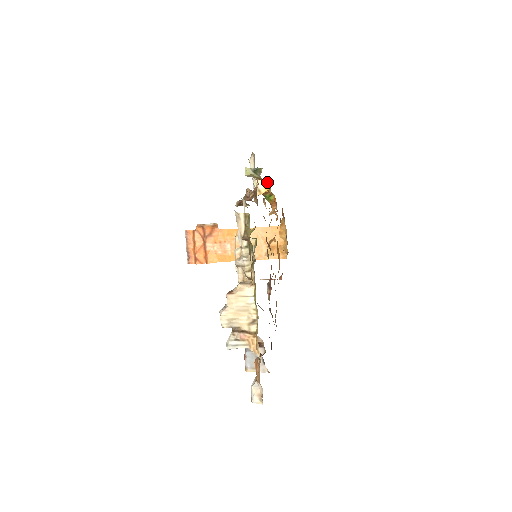
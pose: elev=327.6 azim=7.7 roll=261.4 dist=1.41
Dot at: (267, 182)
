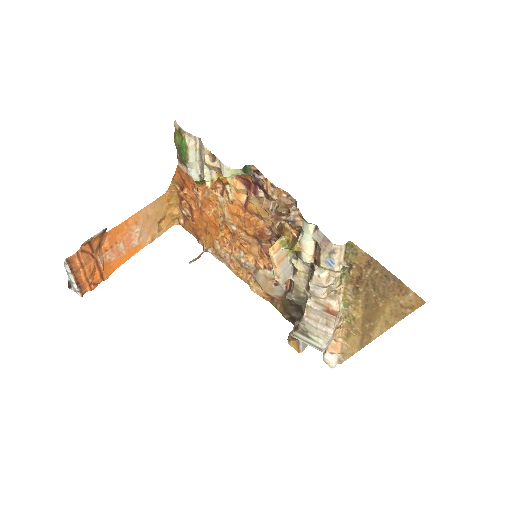
Dot at: occluded
